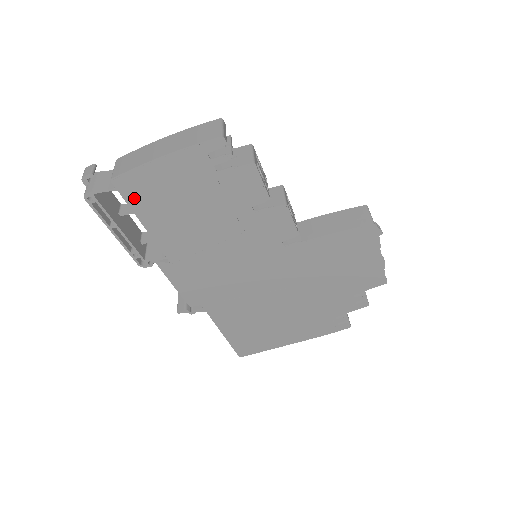
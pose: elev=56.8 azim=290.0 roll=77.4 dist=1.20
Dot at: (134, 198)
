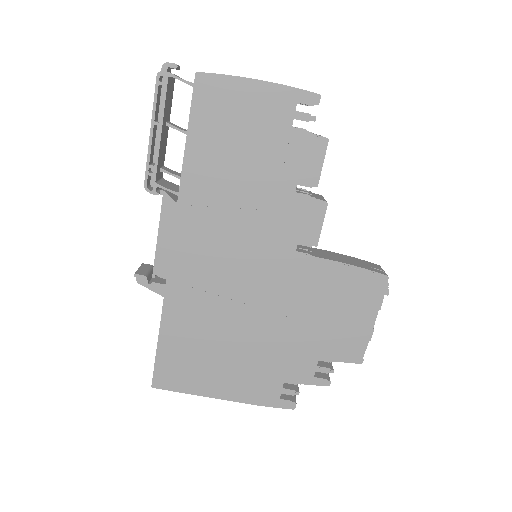
Dot at: (202, 105)
